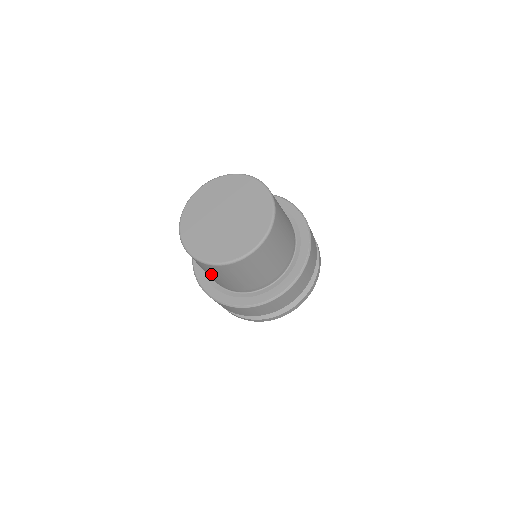
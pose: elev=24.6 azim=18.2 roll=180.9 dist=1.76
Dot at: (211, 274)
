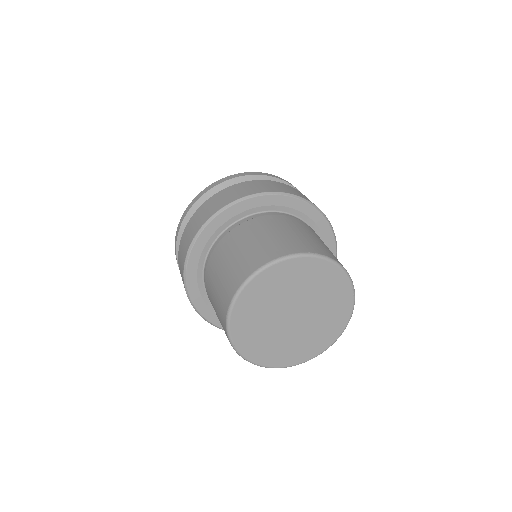
Dot at: occluded
